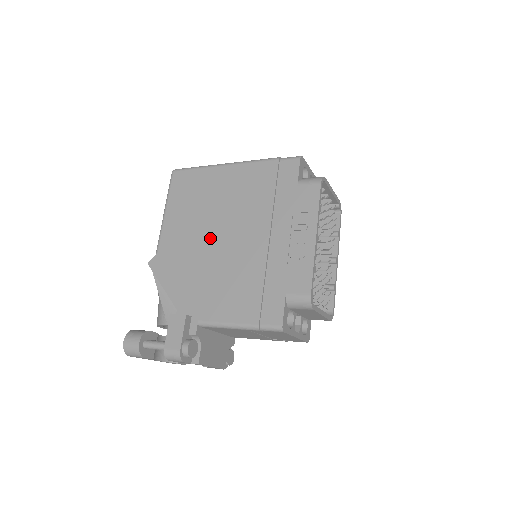
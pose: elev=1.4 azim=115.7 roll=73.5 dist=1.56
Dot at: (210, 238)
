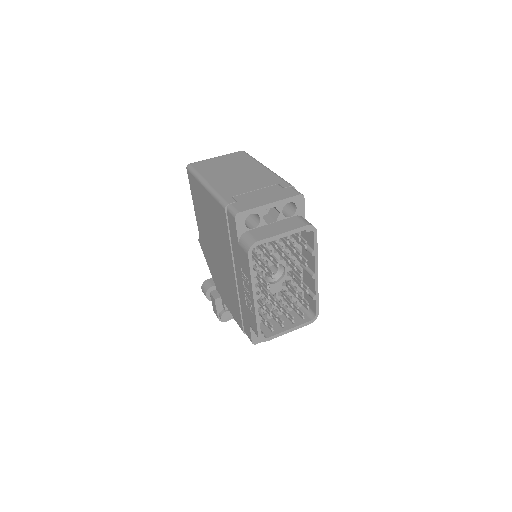
Dot at: (214, 248)
